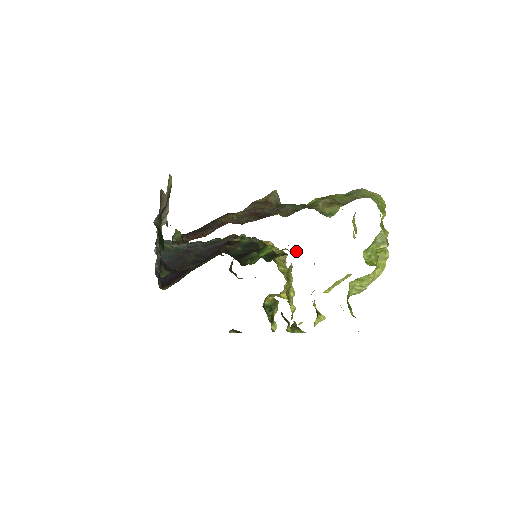
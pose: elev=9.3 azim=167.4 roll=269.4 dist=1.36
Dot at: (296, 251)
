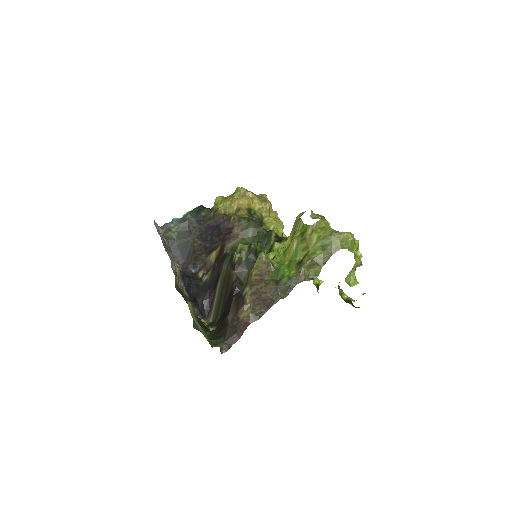
Dot at: (285, 242)
